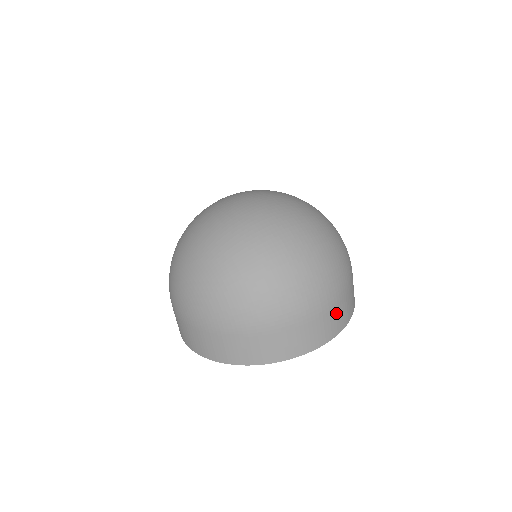
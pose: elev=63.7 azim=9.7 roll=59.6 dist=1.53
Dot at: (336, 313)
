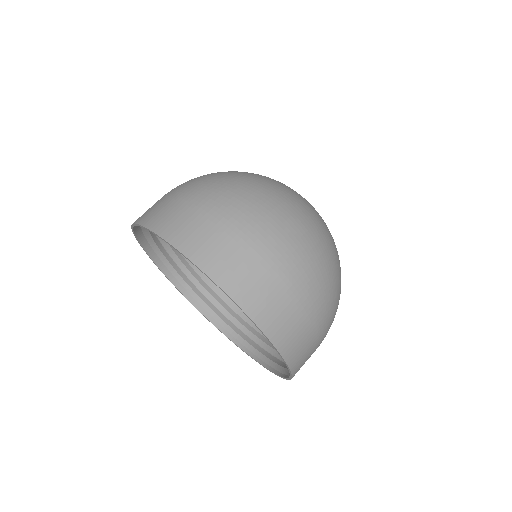
Dot at: (260, 280)
